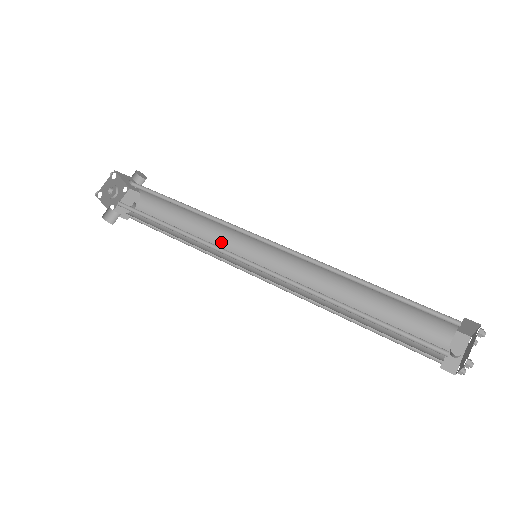
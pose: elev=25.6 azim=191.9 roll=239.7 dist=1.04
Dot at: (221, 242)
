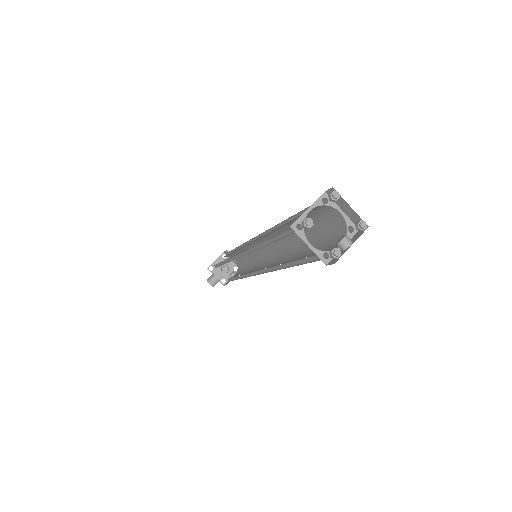
Dot at: (256, 267)
